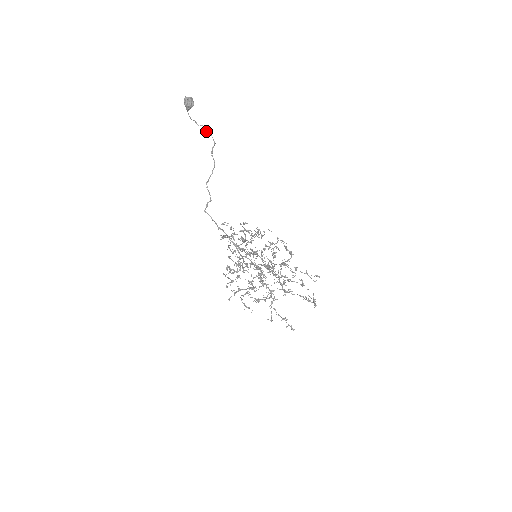
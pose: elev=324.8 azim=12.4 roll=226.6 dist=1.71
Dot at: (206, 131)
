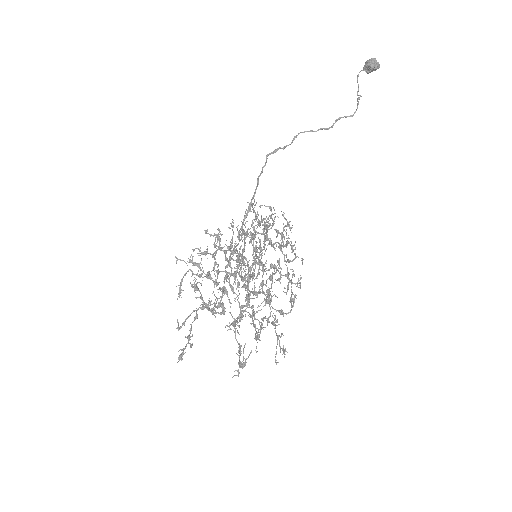
Dot at: occluded
